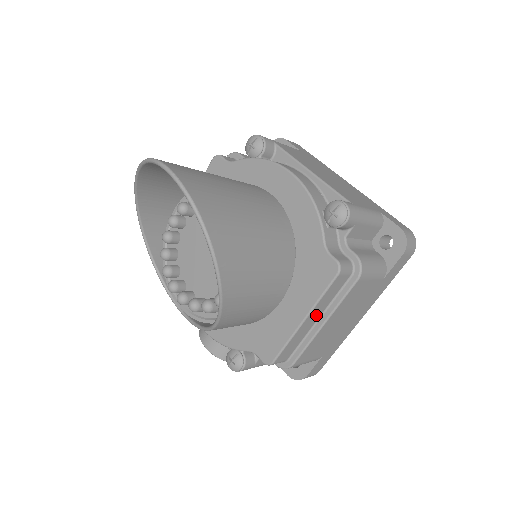
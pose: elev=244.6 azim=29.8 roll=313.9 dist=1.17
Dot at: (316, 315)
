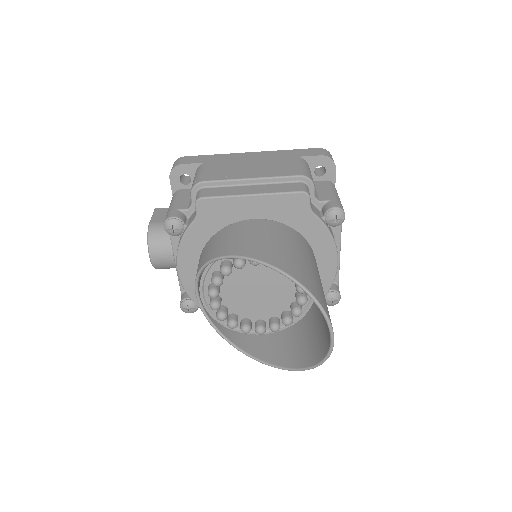
Dot at: occluded
